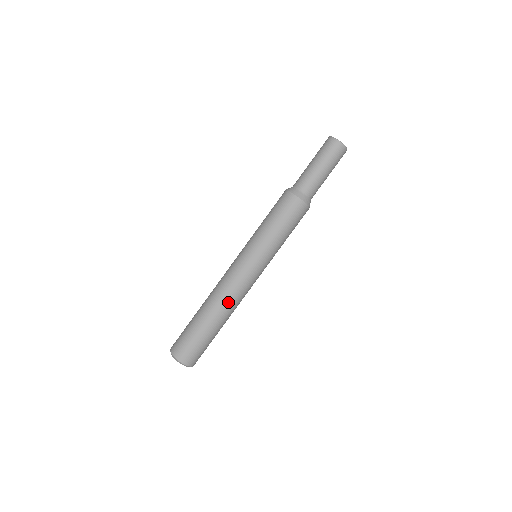
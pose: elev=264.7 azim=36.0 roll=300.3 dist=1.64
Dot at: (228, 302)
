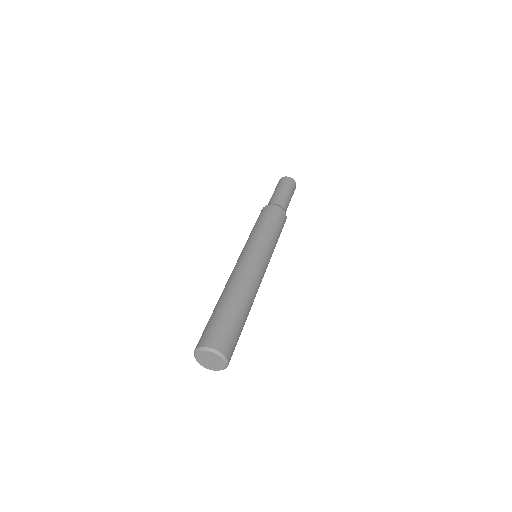
Dot at: (242, 281)
